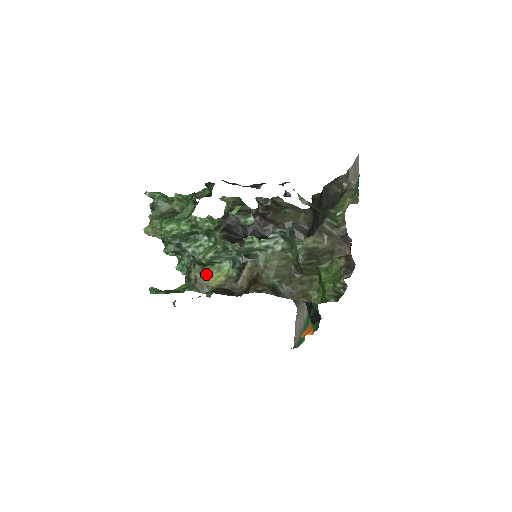
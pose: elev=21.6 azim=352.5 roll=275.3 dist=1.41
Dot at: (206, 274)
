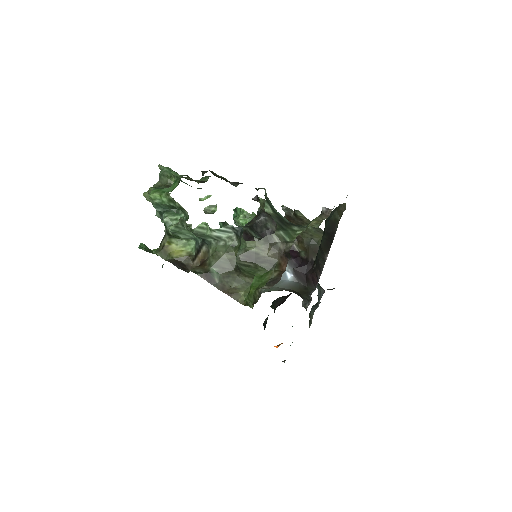
Dot at: (173, 245)
